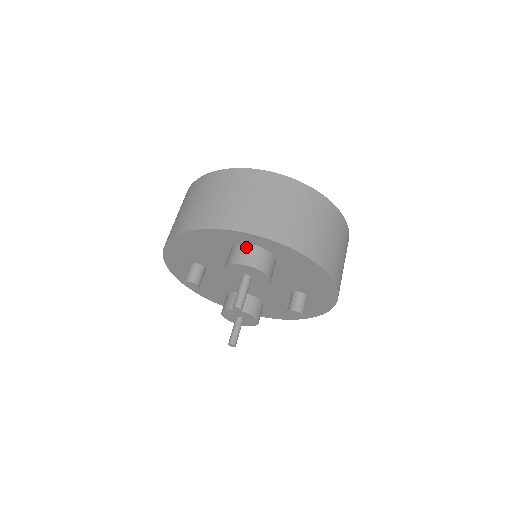
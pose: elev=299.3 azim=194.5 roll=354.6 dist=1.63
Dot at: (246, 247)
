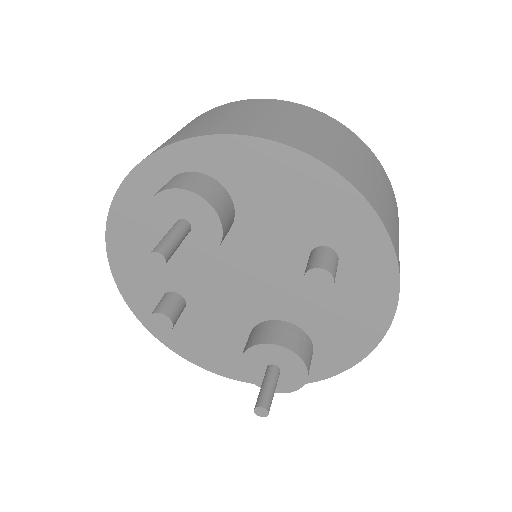
Dot at: (166, 183)
